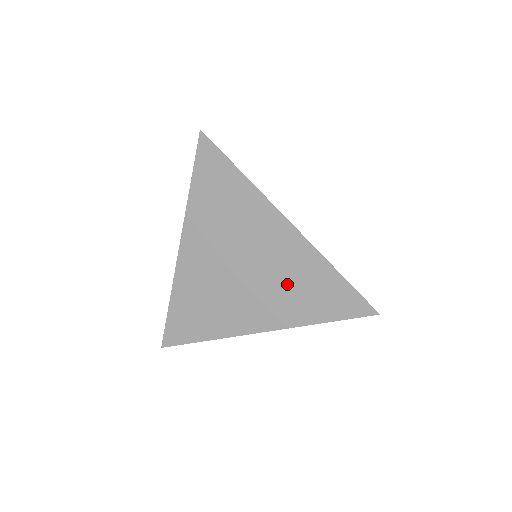
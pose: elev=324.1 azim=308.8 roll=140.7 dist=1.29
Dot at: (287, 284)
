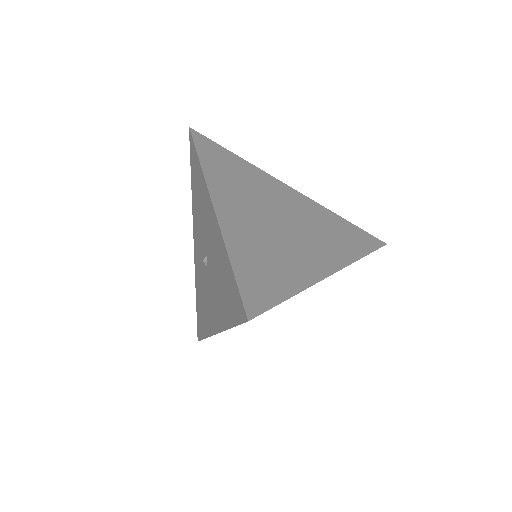
Dot at: (322, 229)
